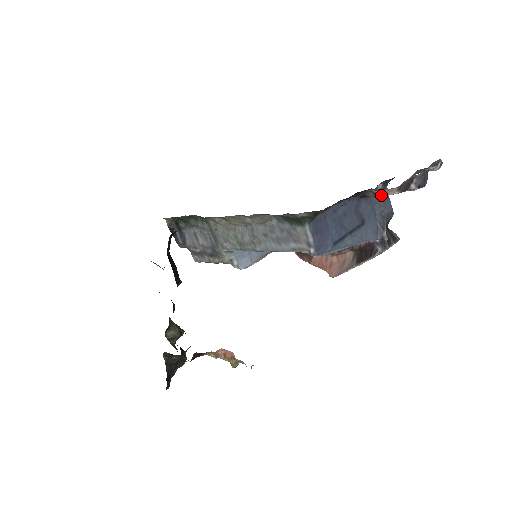
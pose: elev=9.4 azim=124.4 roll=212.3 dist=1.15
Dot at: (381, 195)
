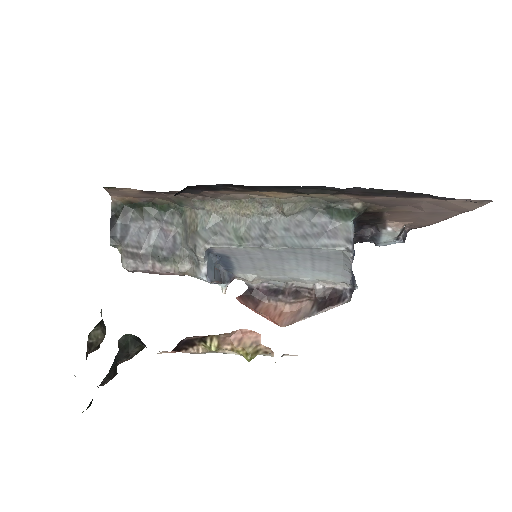
Dot at: occluded
